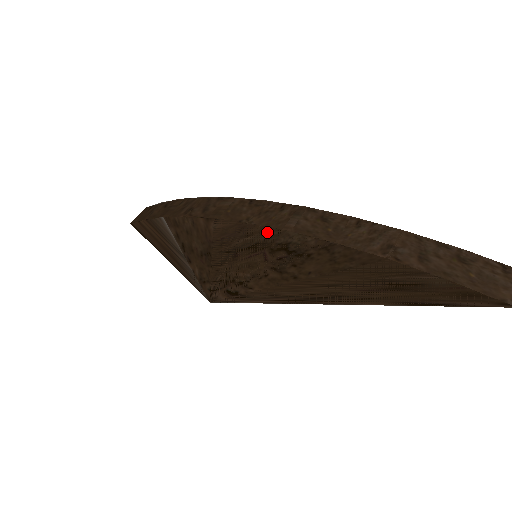
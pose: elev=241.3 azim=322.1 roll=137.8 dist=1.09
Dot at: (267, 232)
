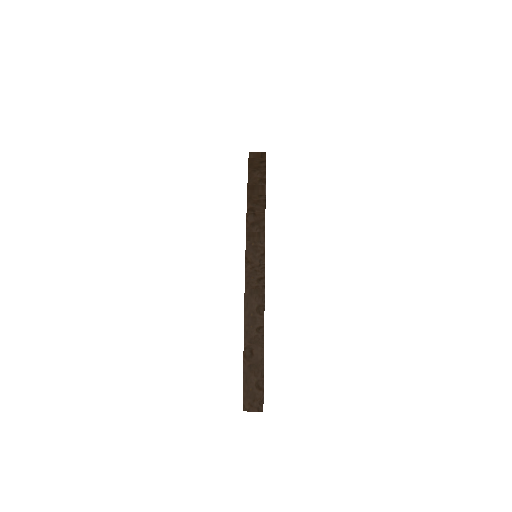
Dot at: (245, 277)
